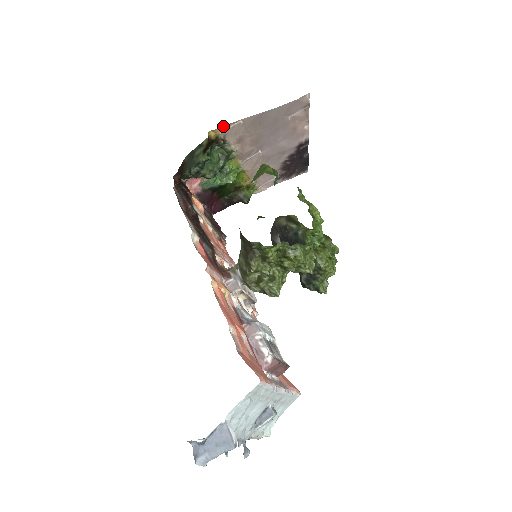
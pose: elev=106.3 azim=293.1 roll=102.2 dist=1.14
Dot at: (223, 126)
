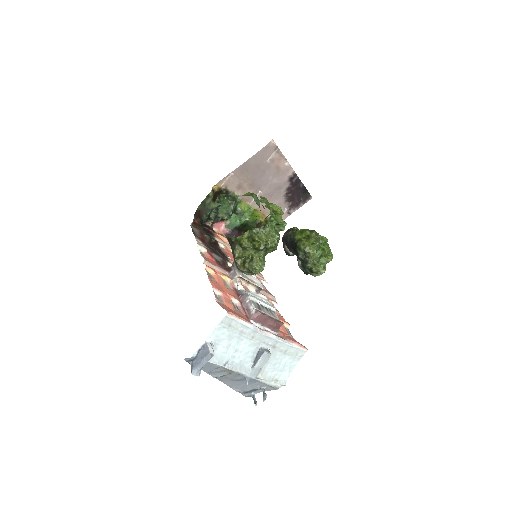
Dot at: (221, 180)
